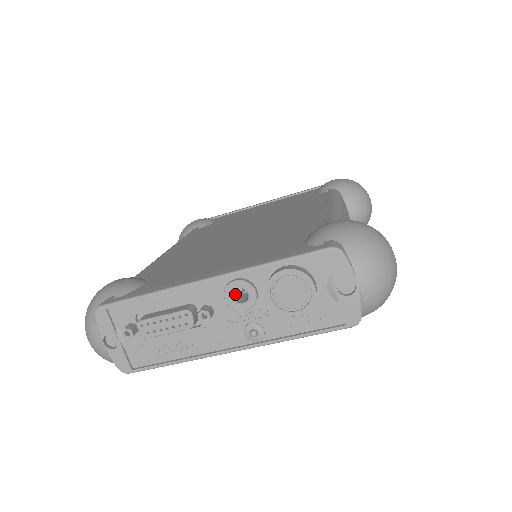
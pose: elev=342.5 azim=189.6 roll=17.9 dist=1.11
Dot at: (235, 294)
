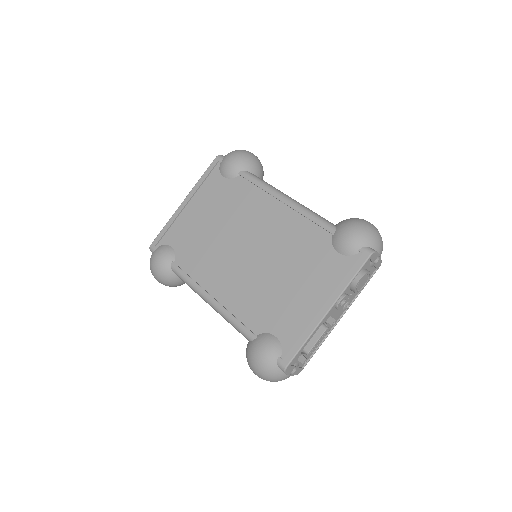
Dot at: occluded
